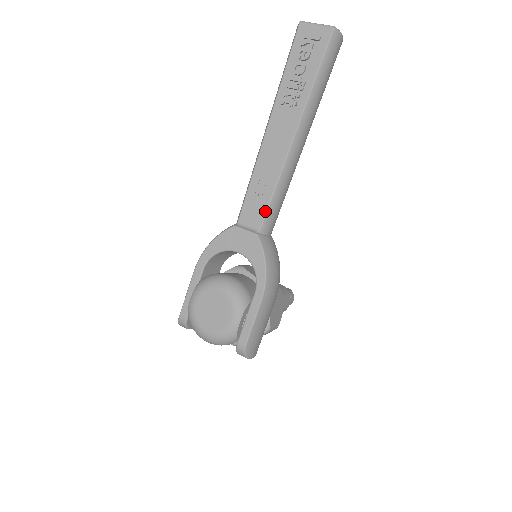
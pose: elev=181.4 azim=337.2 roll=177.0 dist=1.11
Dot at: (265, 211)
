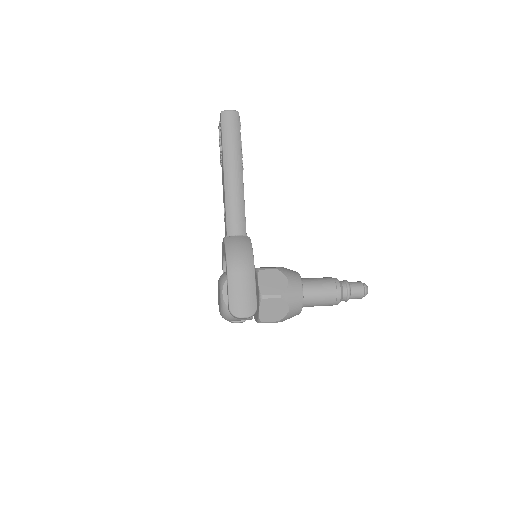
Dot at: (226, 223)
